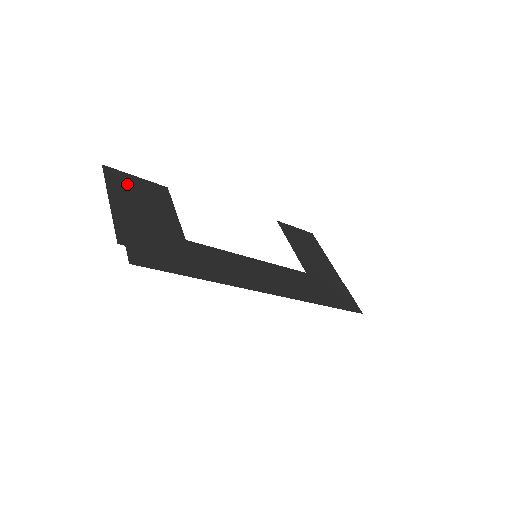
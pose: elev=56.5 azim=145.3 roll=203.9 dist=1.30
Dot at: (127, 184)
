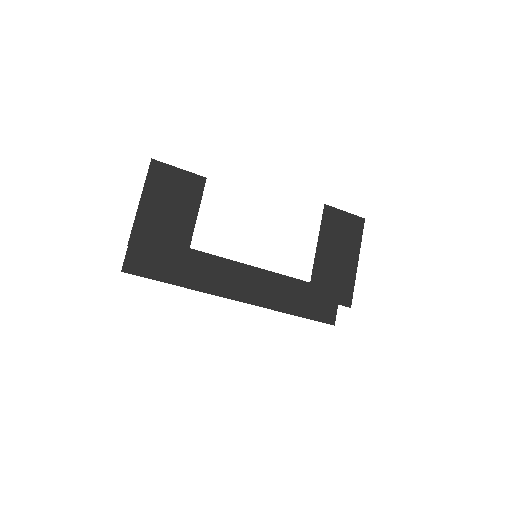
Dot at: (166, 179)
